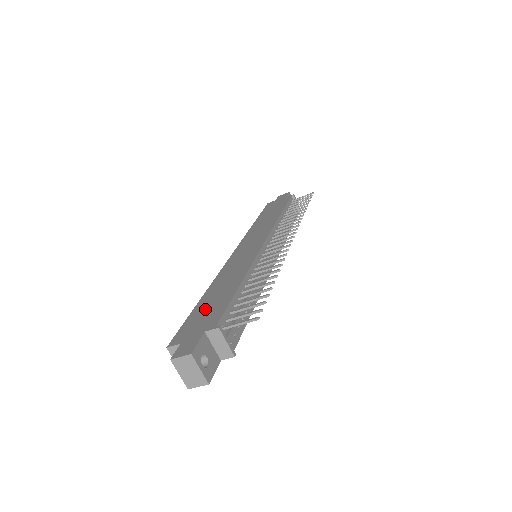
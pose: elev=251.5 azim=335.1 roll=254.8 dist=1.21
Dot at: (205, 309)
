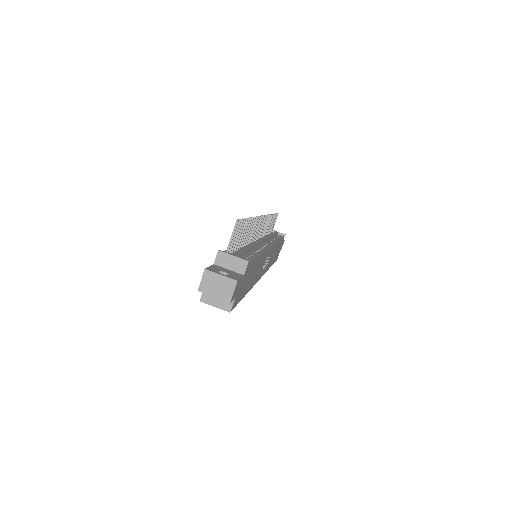
Dot at: occluded
